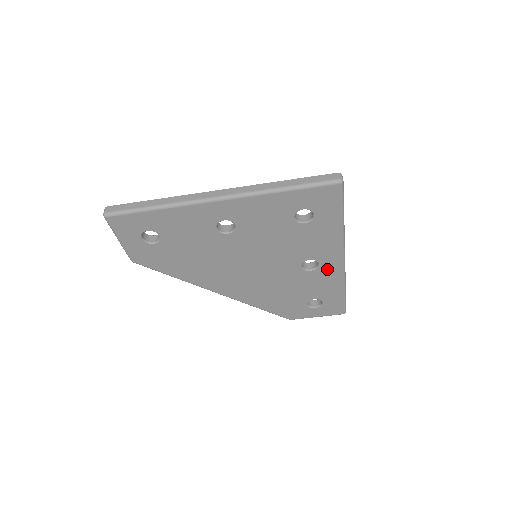
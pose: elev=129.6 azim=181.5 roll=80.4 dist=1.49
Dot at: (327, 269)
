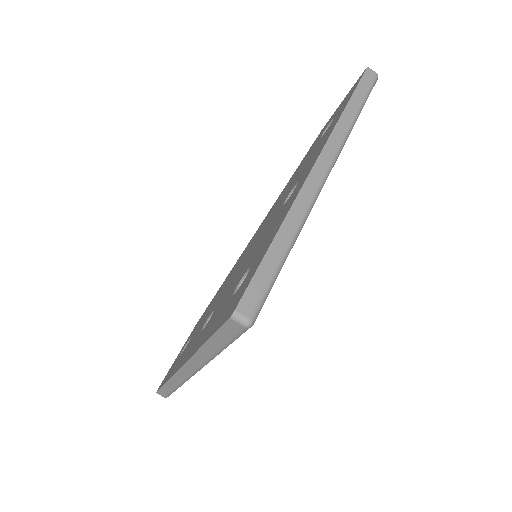
Dot at: occluded
